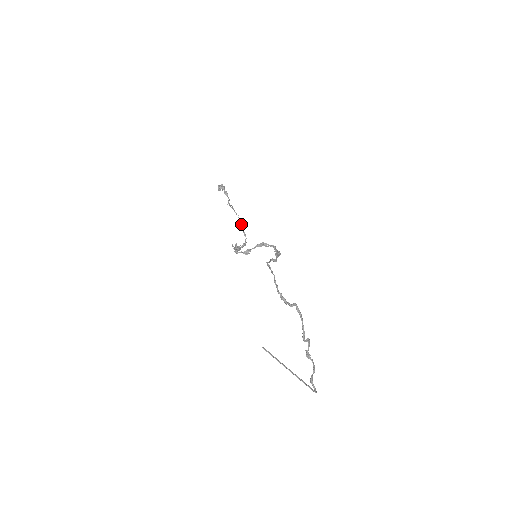
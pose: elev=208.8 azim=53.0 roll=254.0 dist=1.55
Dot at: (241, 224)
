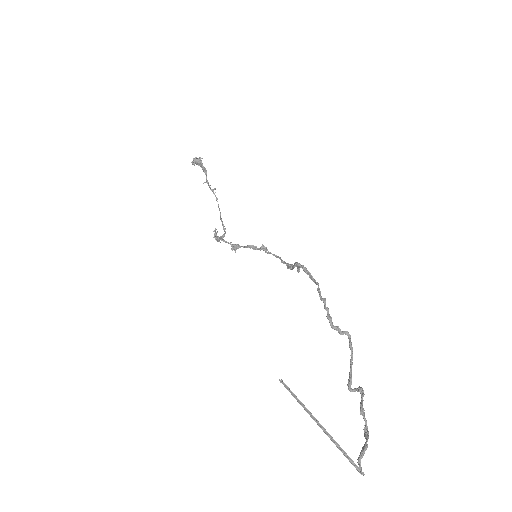
Dot at: (220, 213)
